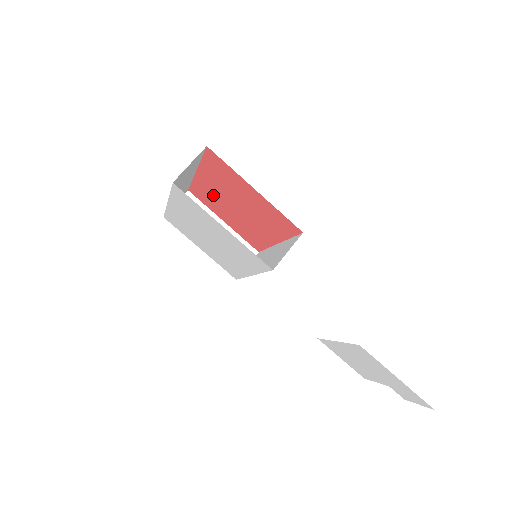
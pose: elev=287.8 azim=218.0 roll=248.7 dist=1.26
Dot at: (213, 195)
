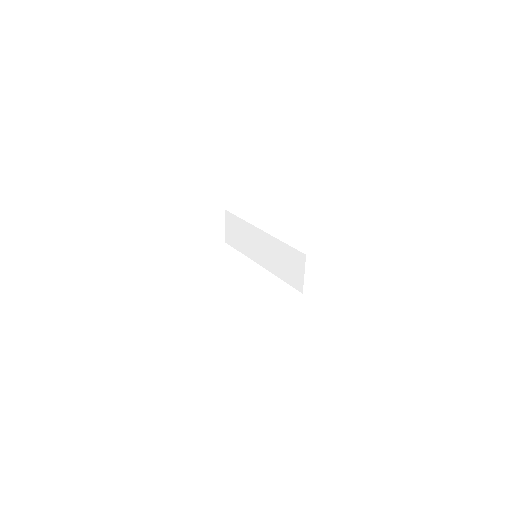
Dot at: occluded
